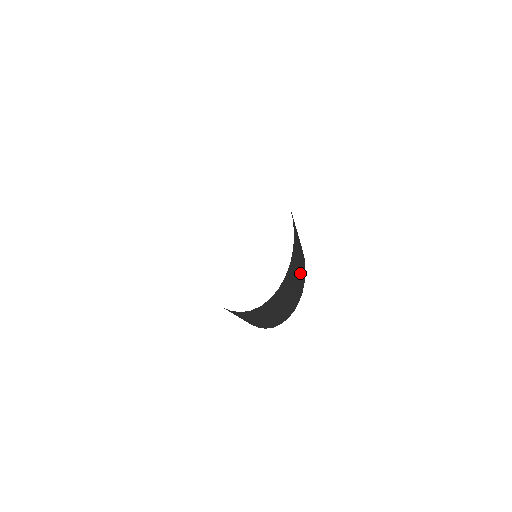
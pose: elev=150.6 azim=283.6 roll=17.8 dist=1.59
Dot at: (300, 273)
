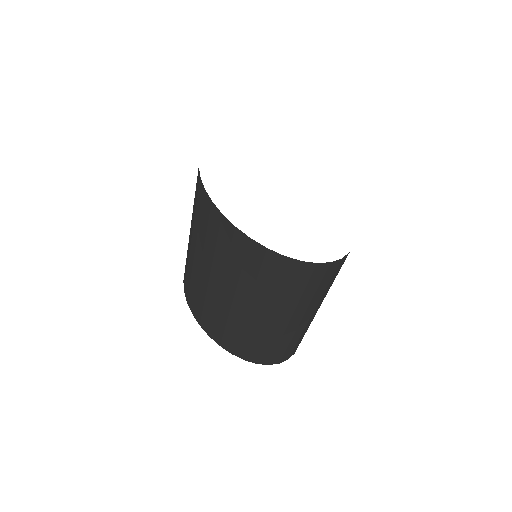
Dot at: occluded
